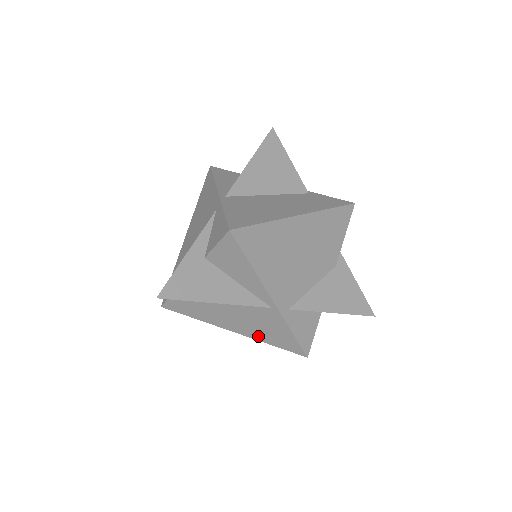
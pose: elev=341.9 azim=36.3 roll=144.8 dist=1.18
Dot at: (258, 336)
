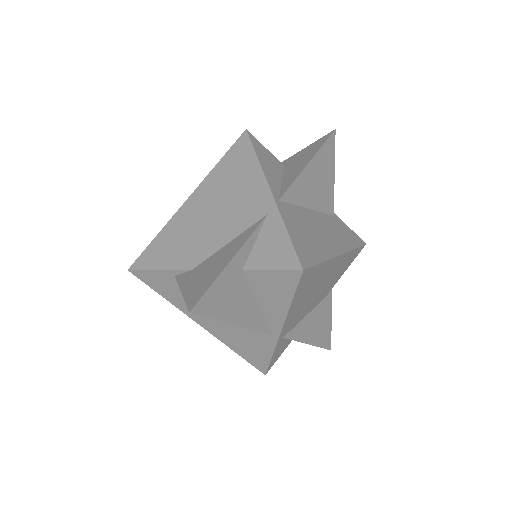
Dot at: (229, 342)
